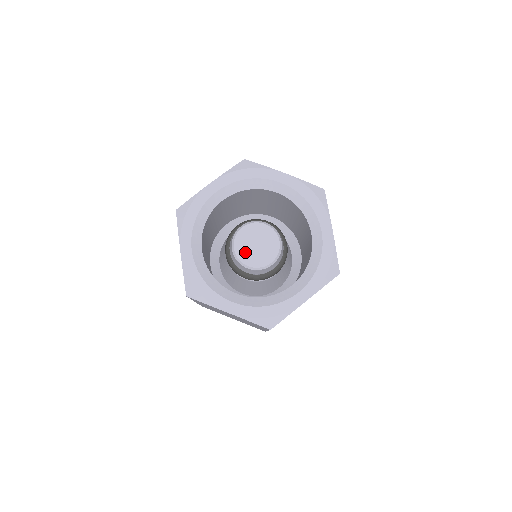
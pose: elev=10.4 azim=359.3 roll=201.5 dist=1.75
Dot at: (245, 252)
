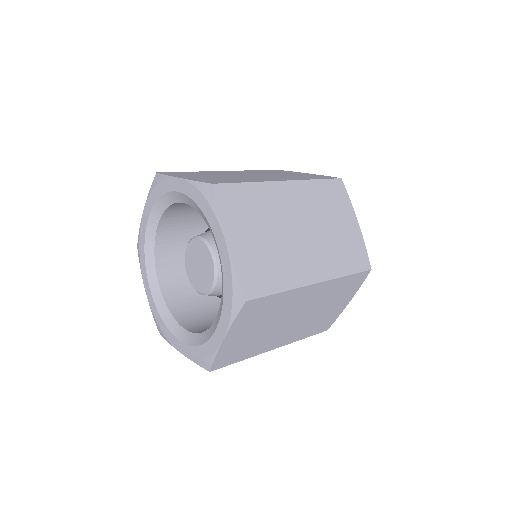
Dot at: (194, 276)
